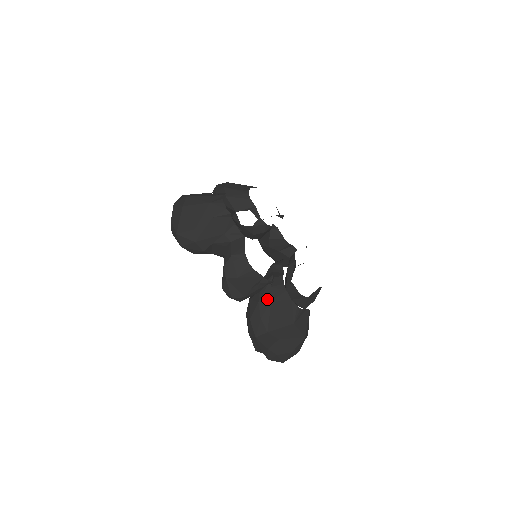
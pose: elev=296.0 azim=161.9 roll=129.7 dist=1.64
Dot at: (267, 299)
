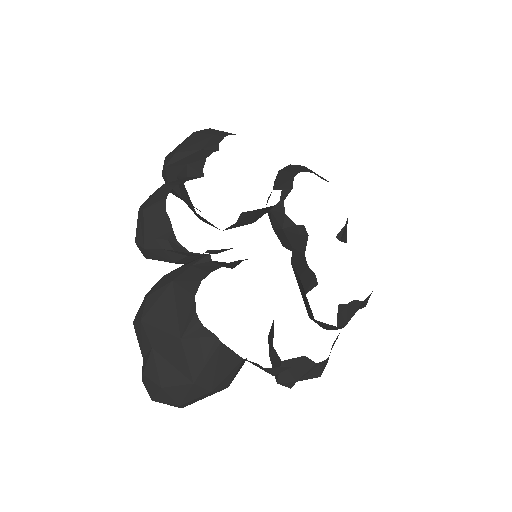
Dot at: (173, 276)
